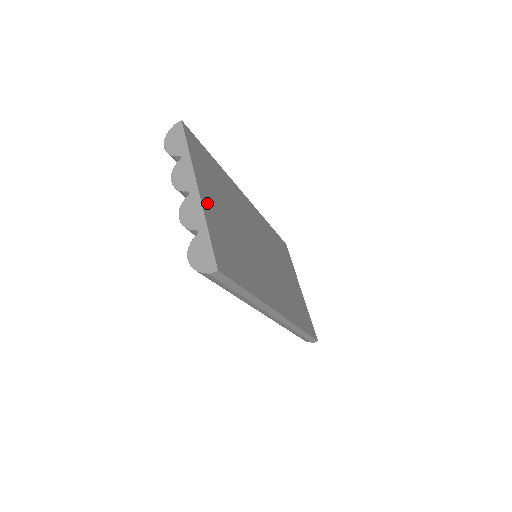
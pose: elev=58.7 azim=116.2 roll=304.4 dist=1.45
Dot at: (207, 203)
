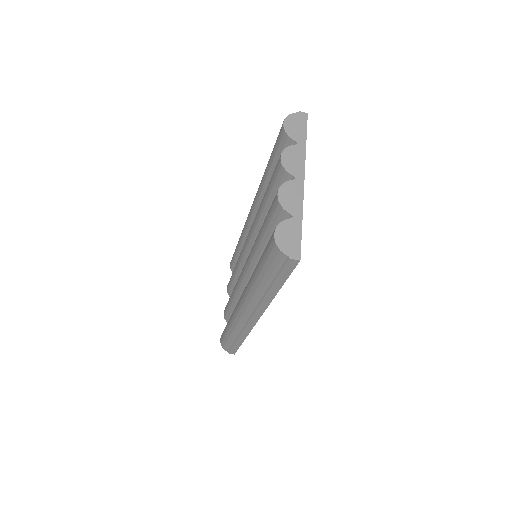
Dot at: occluded
